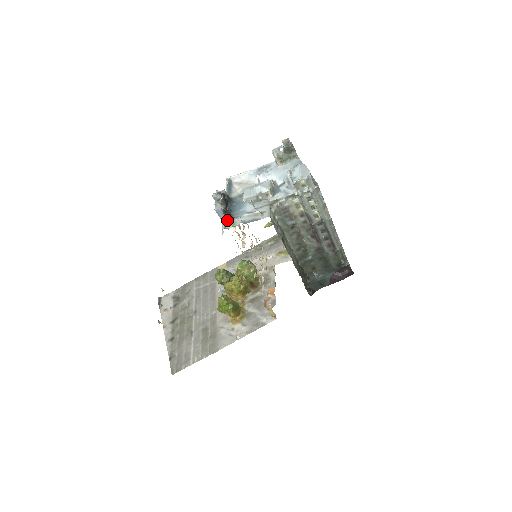
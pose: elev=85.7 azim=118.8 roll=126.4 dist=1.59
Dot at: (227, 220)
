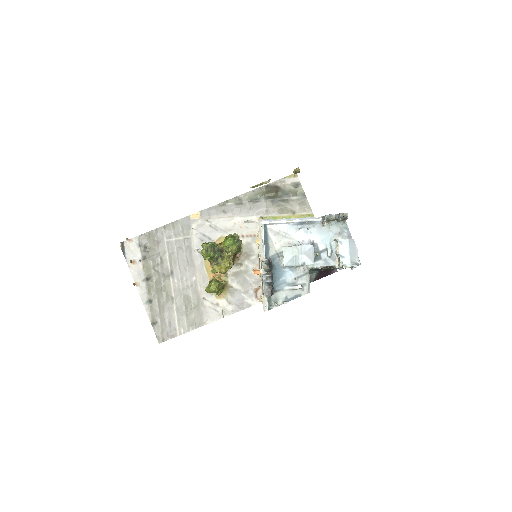
Dot at: (270, 296)
